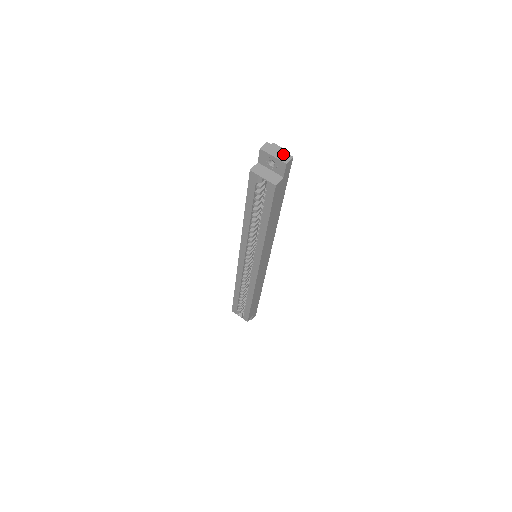
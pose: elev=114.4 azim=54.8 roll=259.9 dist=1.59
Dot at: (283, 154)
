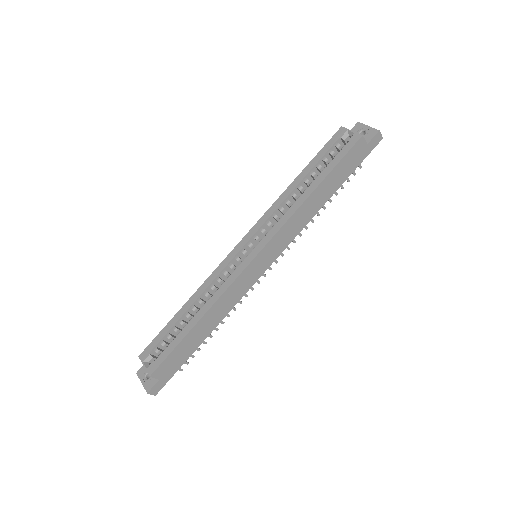
Dot at: occluded
